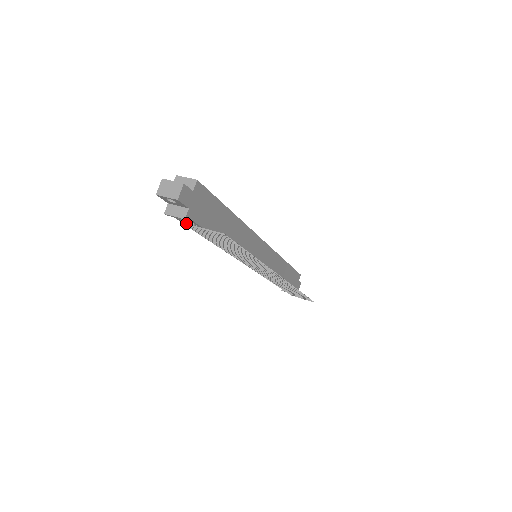
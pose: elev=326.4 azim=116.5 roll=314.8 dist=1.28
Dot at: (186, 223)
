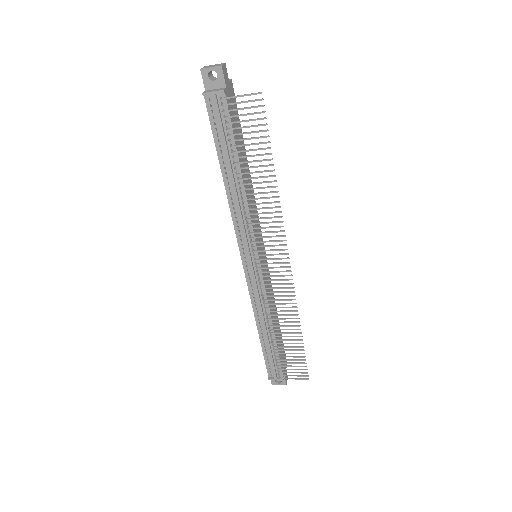
Dot at: (221, 104)
